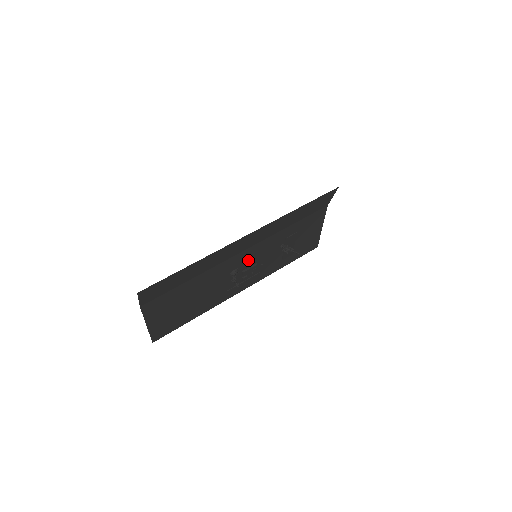
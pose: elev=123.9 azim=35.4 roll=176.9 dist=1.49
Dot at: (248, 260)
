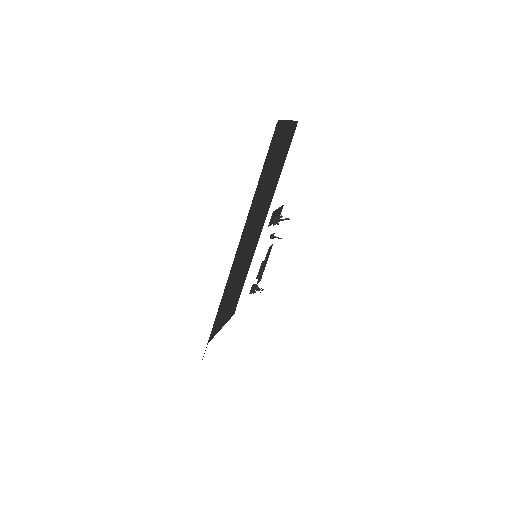
Dot at: (249, 230)
